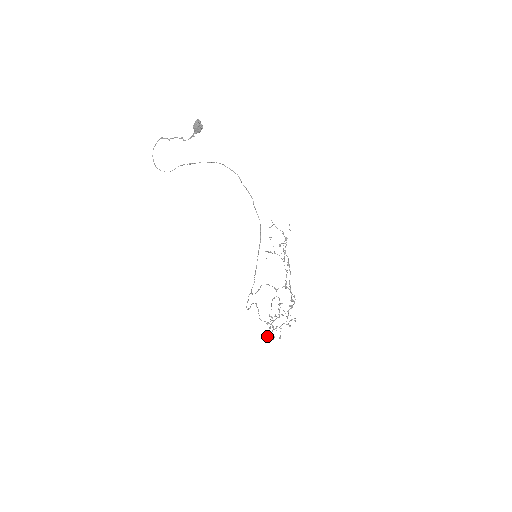
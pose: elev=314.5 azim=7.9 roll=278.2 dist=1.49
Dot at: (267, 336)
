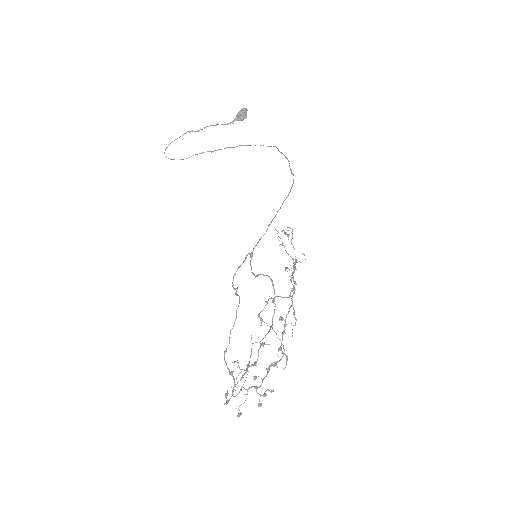
Dot at: occluded
